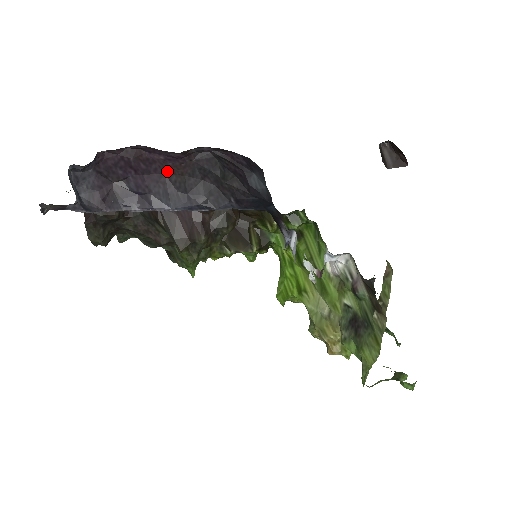
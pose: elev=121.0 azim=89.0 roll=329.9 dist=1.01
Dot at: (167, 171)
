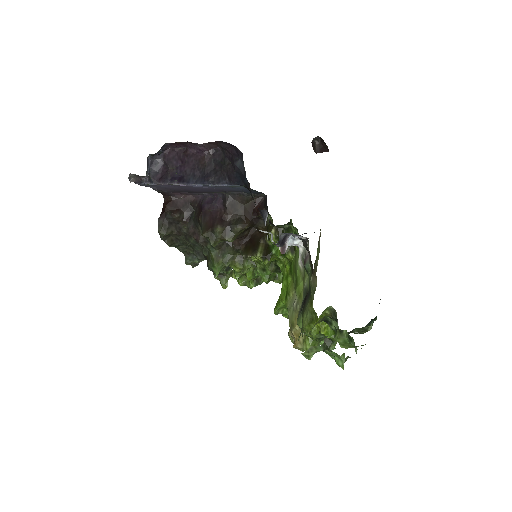
Dot at: (198, 162)
